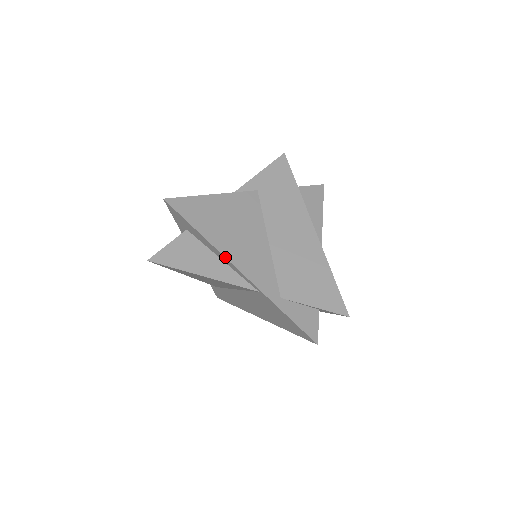
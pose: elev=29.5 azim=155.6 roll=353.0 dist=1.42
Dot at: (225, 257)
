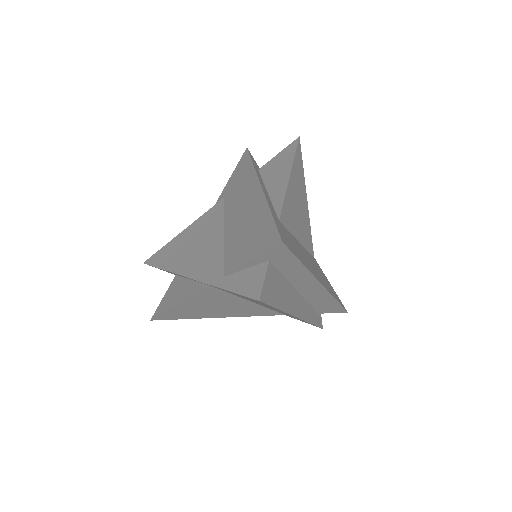
Dot at: (178, 274)
